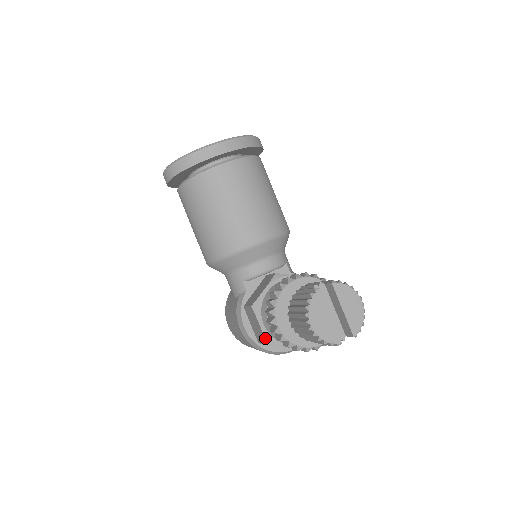
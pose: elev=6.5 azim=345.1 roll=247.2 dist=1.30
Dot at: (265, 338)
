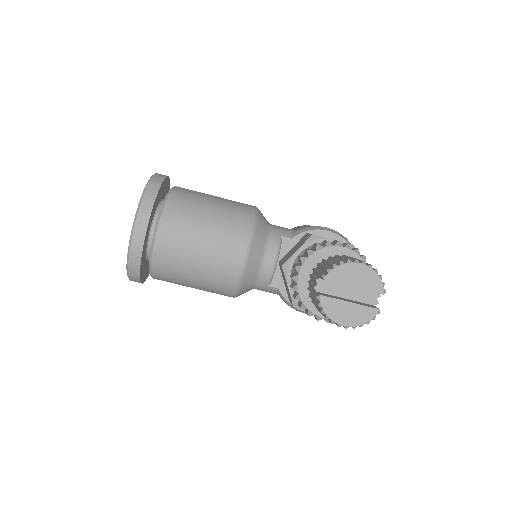
Dot at: occluded
